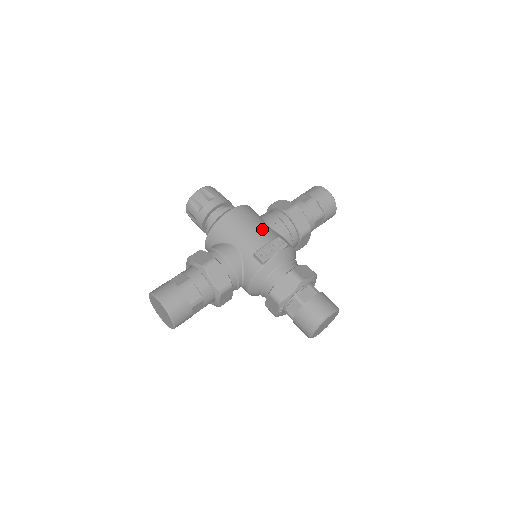
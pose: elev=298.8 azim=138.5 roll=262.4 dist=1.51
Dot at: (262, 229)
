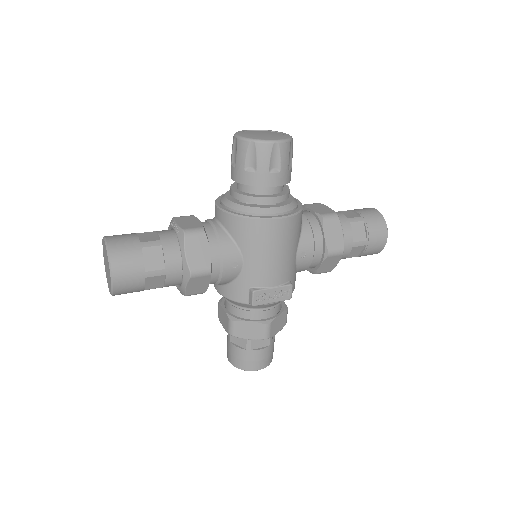
Dot at: (286, 264)
